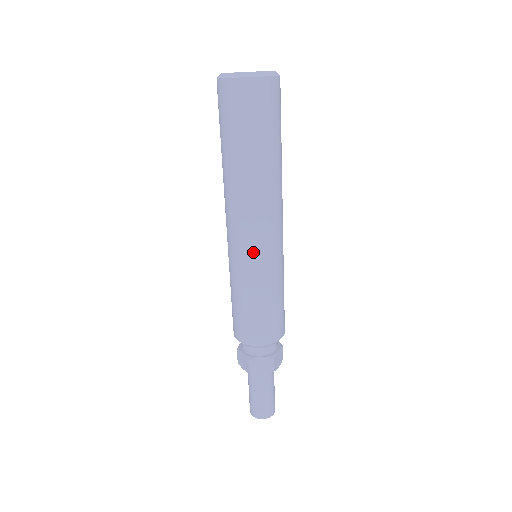
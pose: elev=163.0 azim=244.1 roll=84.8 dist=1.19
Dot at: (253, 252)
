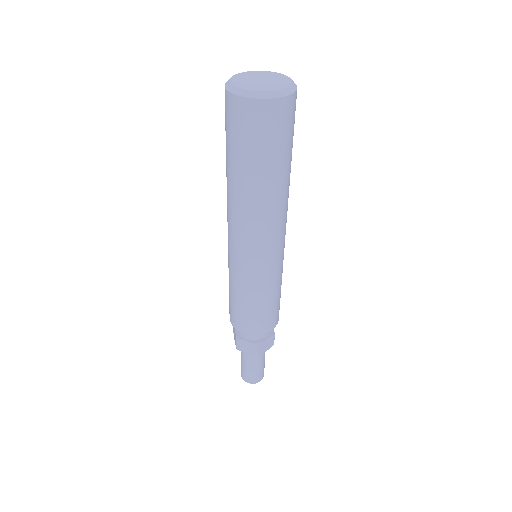
Dot at: (242, 260)
